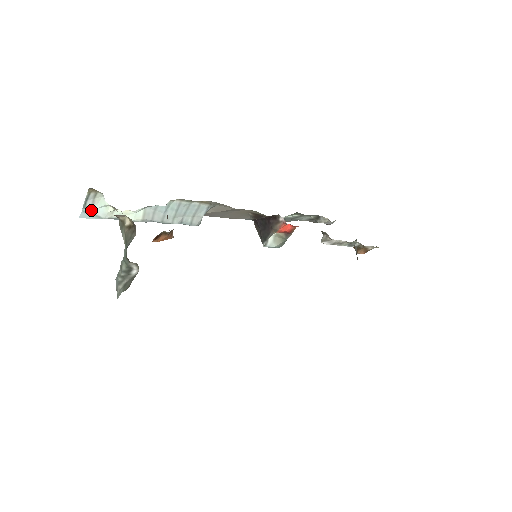
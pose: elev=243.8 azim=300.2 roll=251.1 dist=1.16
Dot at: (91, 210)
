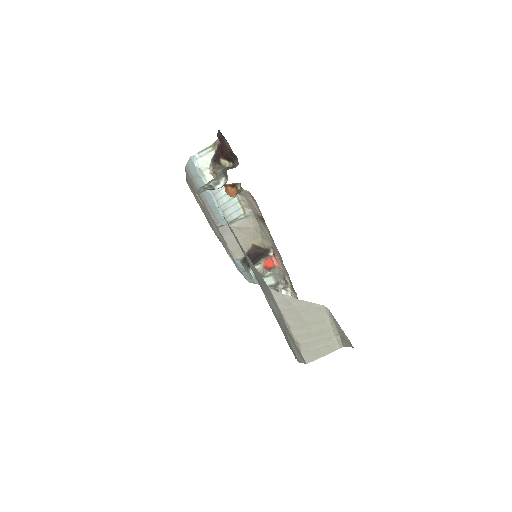
Dot at: (199, 158)
